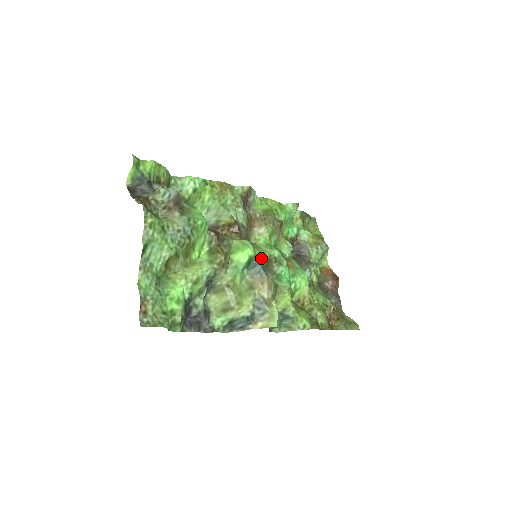
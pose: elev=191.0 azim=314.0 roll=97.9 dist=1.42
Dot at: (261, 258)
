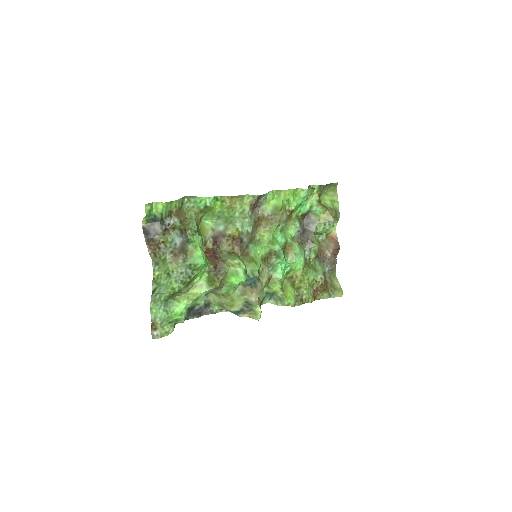
Dot at: (261, 255)
